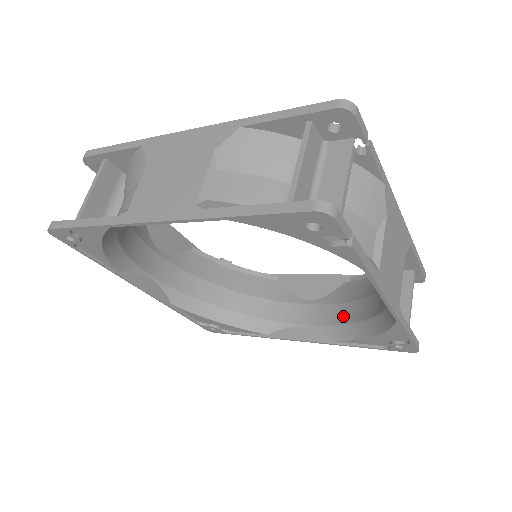
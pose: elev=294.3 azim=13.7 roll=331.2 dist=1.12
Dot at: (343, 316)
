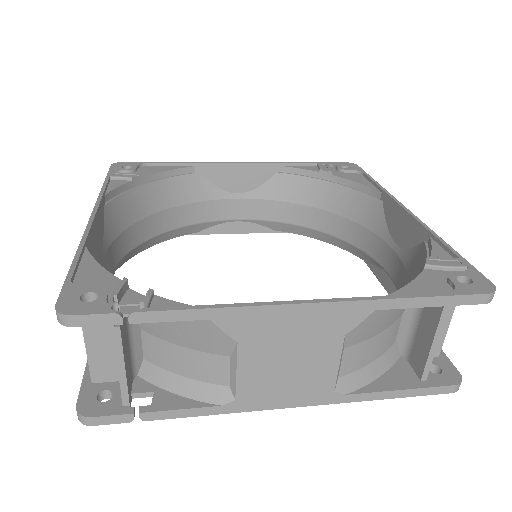
Dot at: occluded
